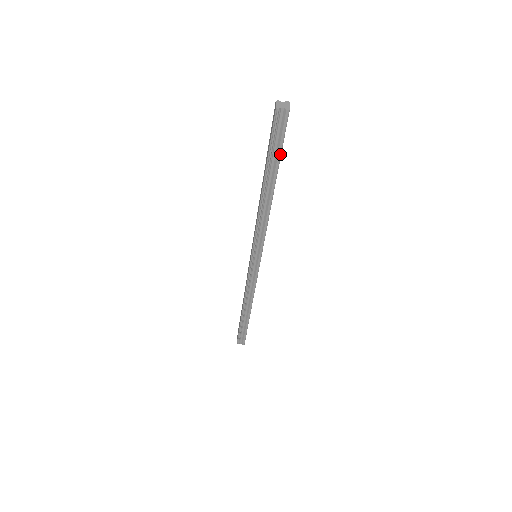
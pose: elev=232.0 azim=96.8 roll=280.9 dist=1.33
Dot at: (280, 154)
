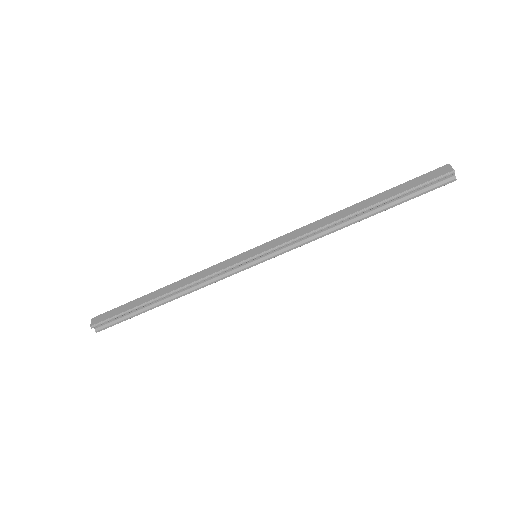
Dot at: (407, 200)
